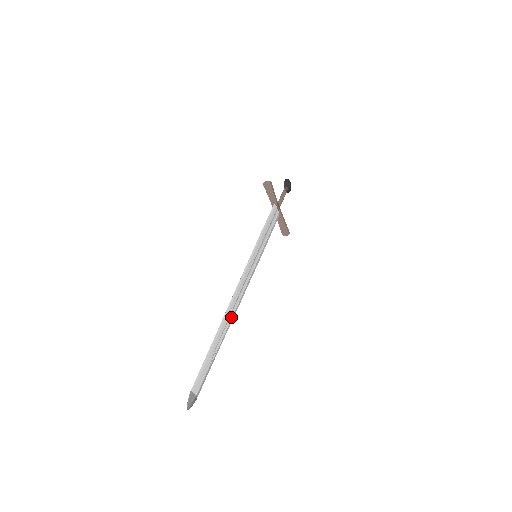
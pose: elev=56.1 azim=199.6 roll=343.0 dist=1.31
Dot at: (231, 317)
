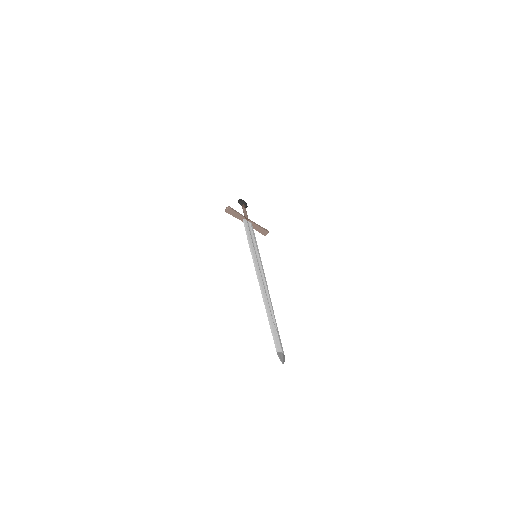
Dot at: (268, 299)
